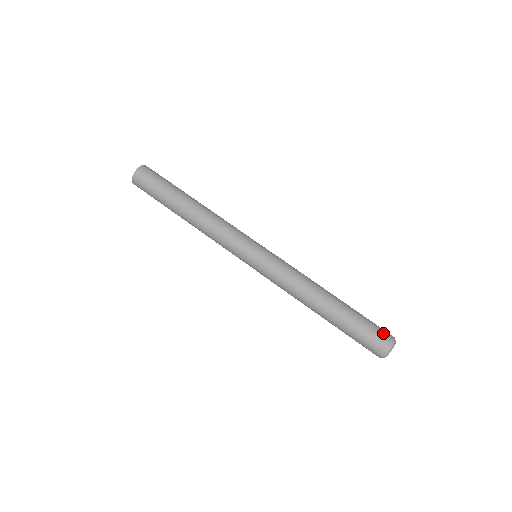
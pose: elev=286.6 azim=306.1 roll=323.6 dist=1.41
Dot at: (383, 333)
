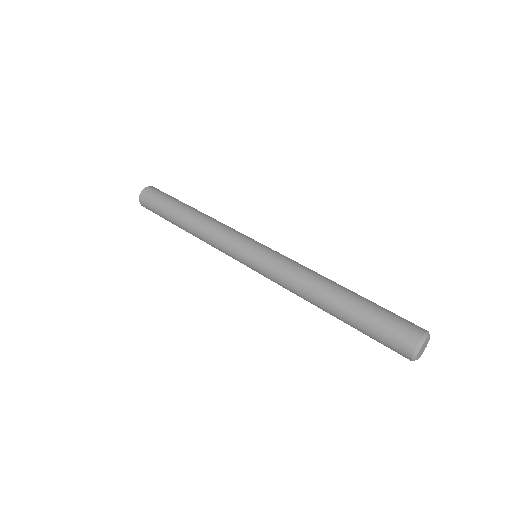
Dot at: (412, 323)
